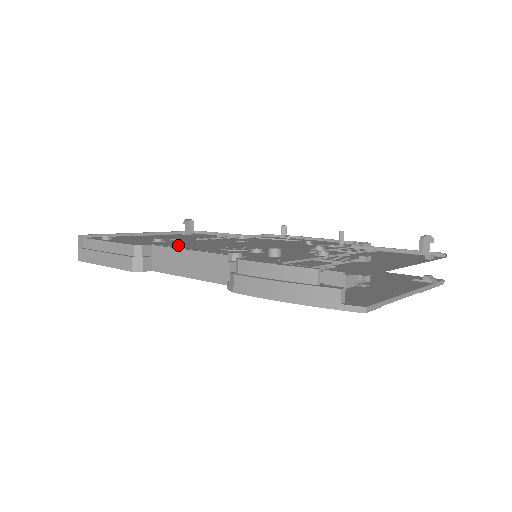
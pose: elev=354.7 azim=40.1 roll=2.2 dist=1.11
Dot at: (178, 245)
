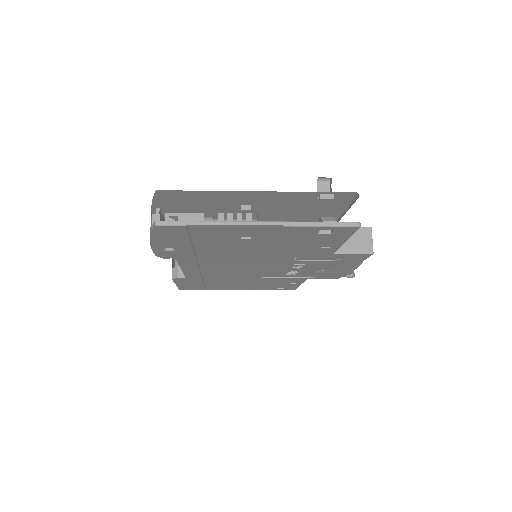
Dot at: occluded
